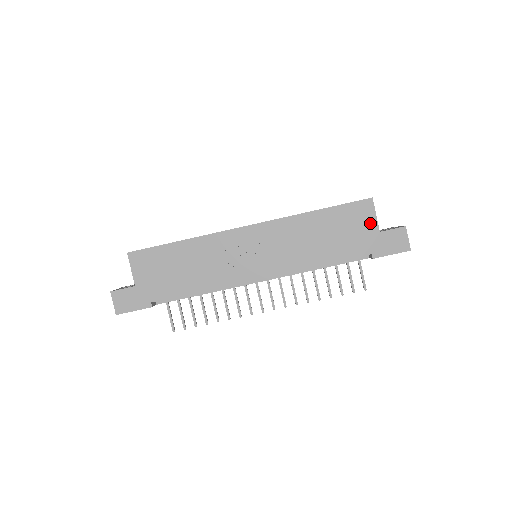
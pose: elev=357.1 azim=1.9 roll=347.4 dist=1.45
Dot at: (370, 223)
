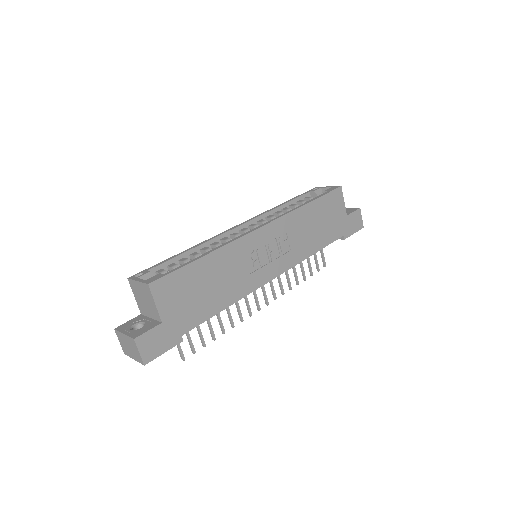
Dot at: (341, 209)
